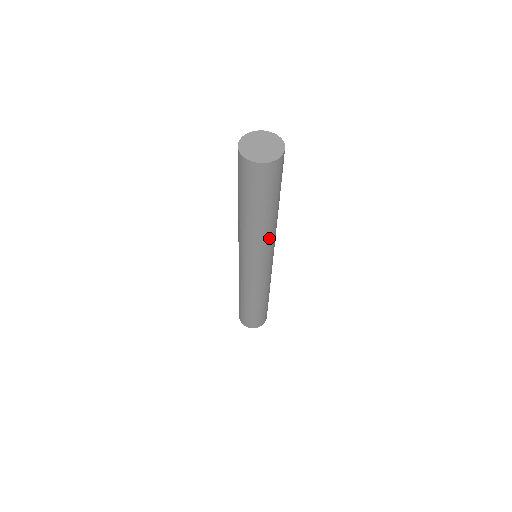
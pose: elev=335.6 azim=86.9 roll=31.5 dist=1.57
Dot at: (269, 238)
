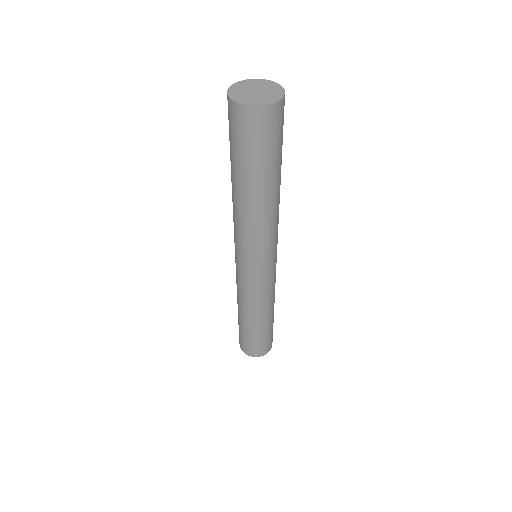
Dot at: (267, 225)
